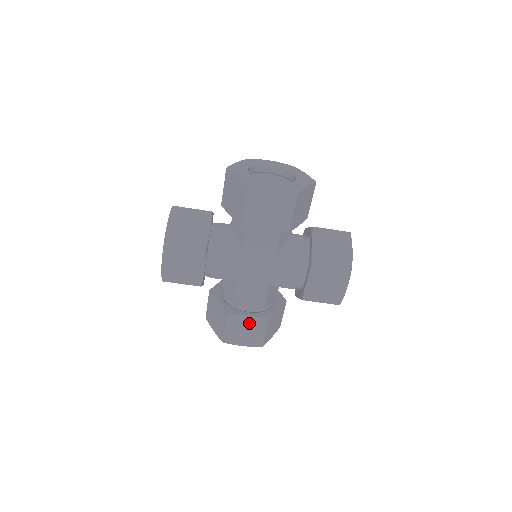
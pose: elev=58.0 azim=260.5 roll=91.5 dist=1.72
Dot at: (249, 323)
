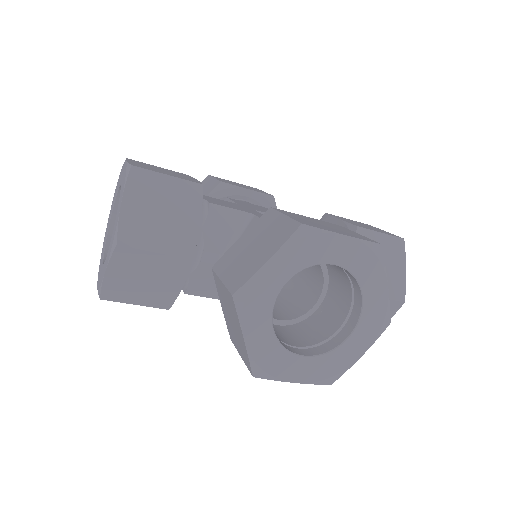
Dot at: occluded
